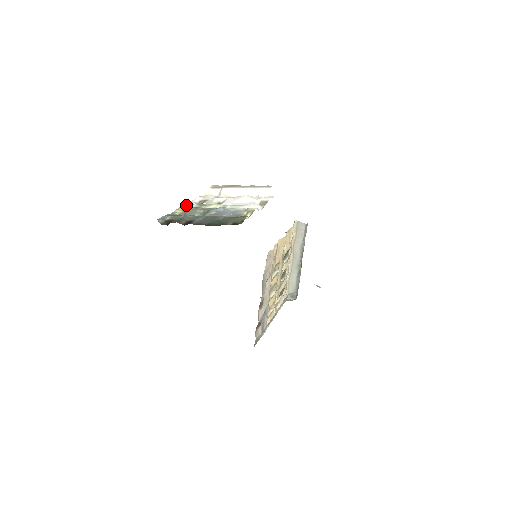
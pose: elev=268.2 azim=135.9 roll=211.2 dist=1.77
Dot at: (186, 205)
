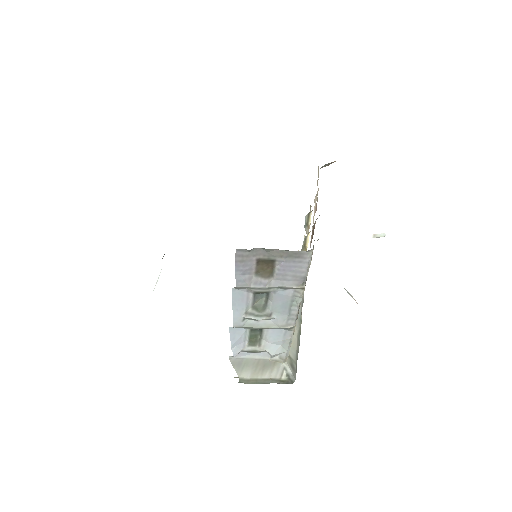
Dot at: occluded
